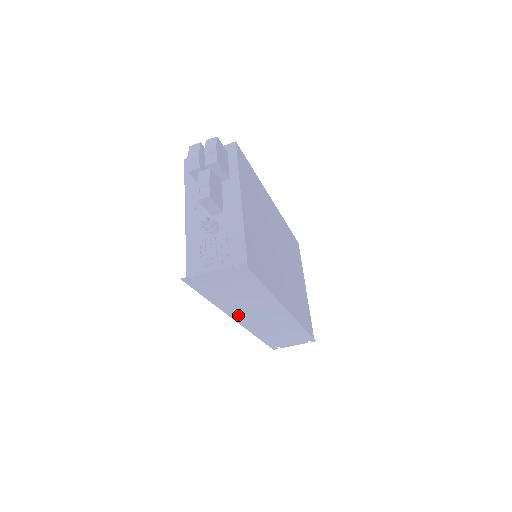
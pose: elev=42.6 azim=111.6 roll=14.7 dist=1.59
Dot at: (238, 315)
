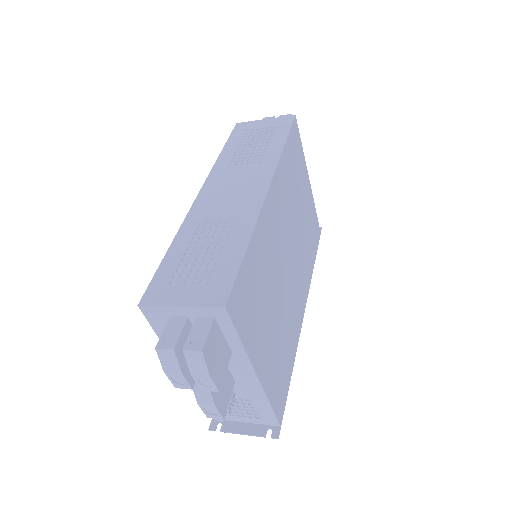
Dot at: occluded
